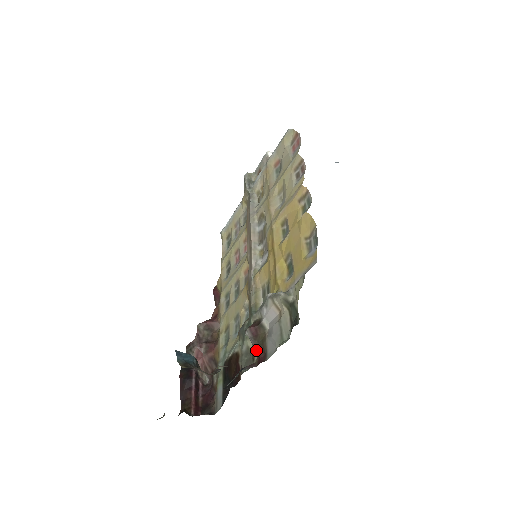
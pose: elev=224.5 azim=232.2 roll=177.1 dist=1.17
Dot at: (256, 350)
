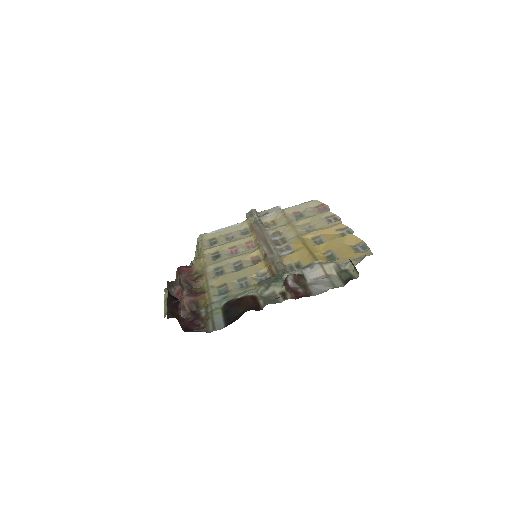
Dot at: (291, 292)
